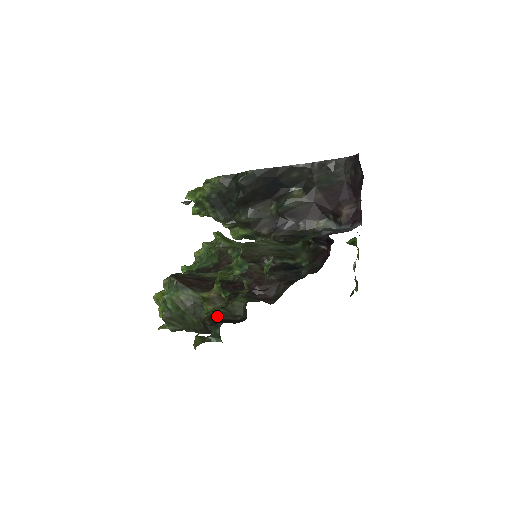
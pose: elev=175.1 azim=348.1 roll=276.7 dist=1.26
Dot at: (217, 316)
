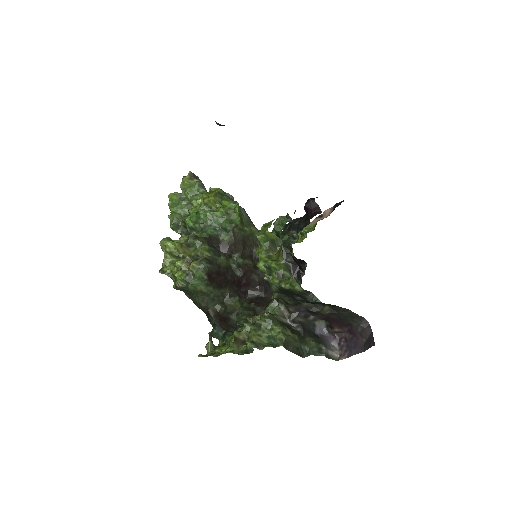
Dot at: (220, 313)
